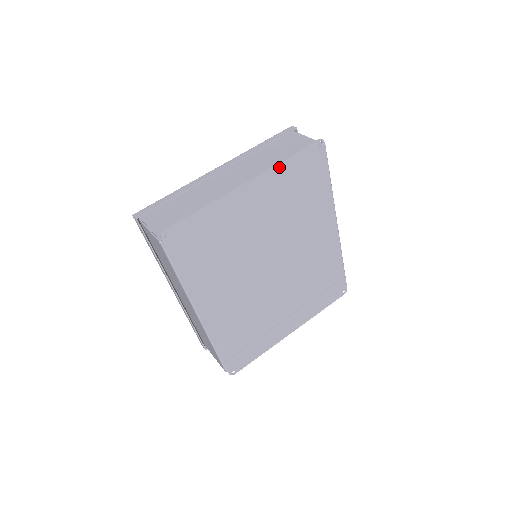
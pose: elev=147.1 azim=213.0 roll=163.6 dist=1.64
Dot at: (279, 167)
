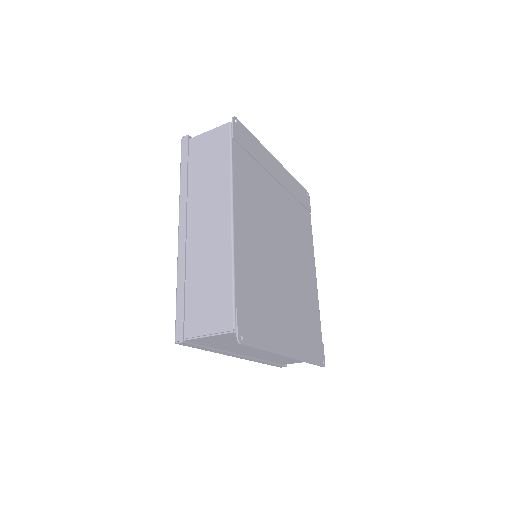
Dot at: (291, 177)
